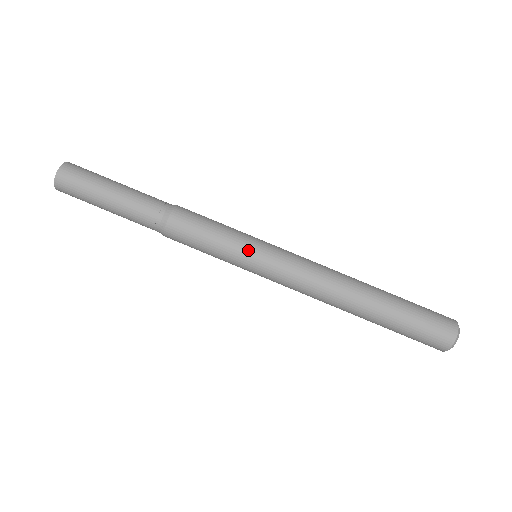
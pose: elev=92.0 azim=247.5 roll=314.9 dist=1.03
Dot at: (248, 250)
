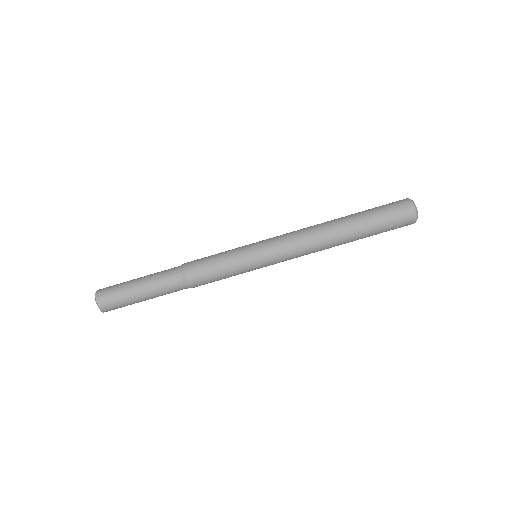
Dot at: (251, 264)
